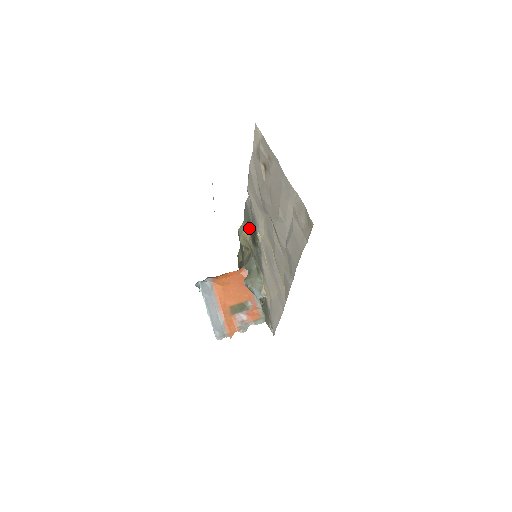
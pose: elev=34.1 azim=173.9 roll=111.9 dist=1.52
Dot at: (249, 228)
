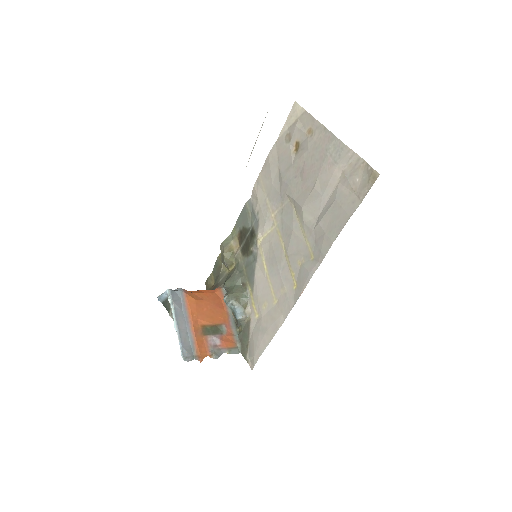
Dot at: (241, 236)
